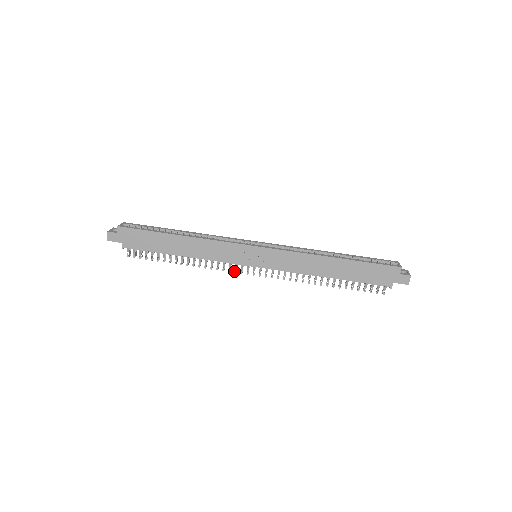
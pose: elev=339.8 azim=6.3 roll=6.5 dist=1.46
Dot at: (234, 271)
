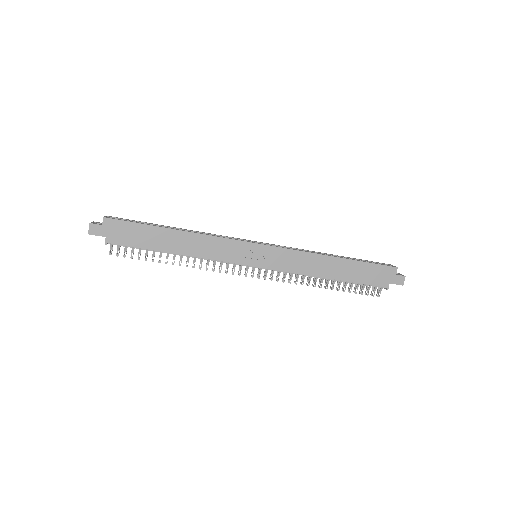
Dot at: (232, 272)
